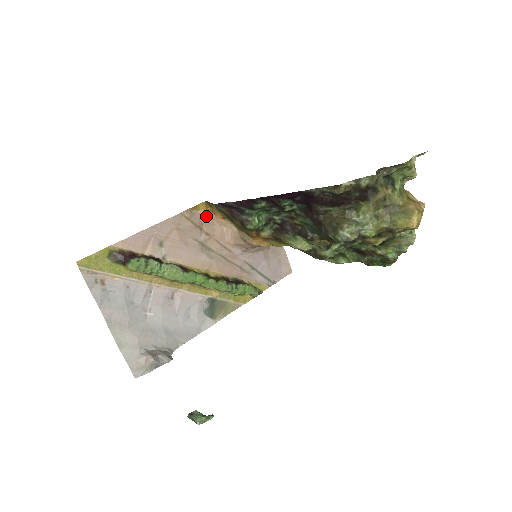
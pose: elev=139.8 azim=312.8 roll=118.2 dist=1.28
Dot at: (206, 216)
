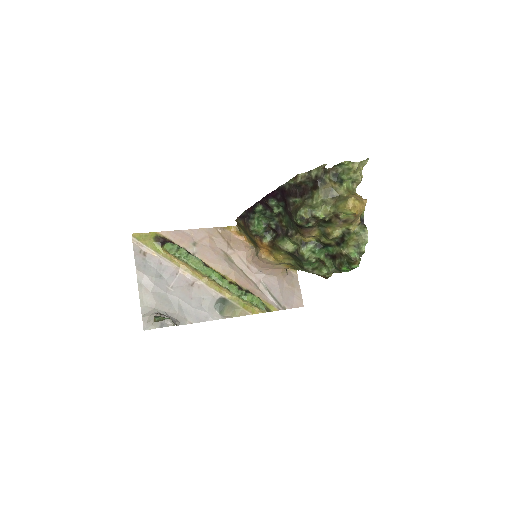
Dot at: (235, 236)
